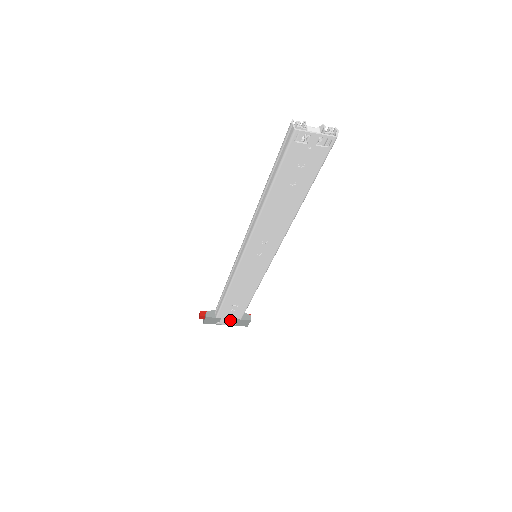
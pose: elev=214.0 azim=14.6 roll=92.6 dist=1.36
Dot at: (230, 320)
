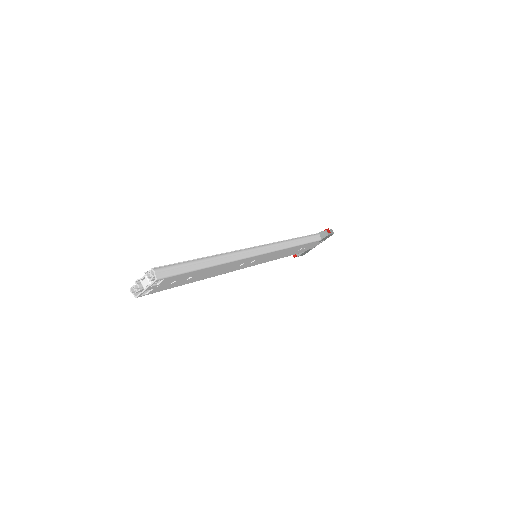
Dot at: (315, 244)
